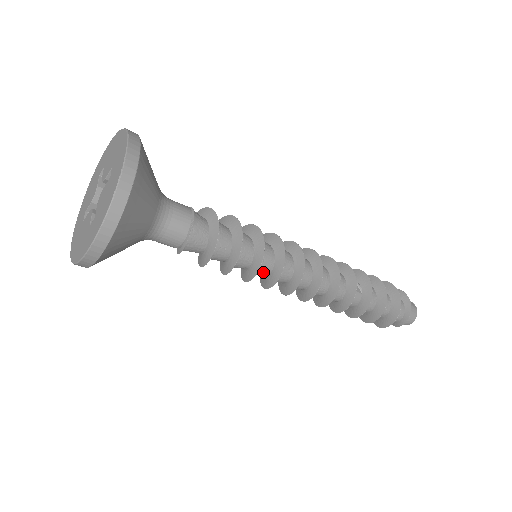
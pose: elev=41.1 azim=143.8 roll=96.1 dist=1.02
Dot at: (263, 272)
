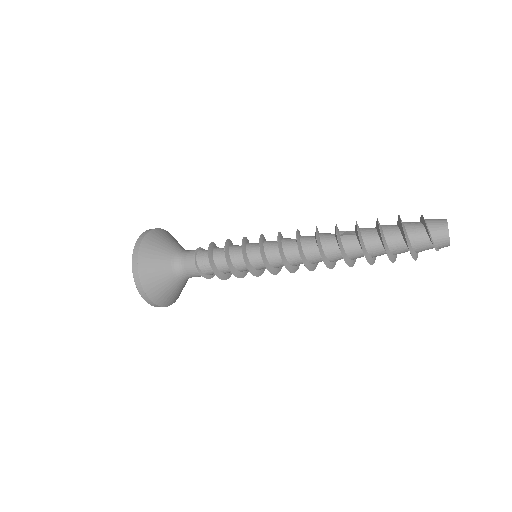
Dot at: (257, 260)
